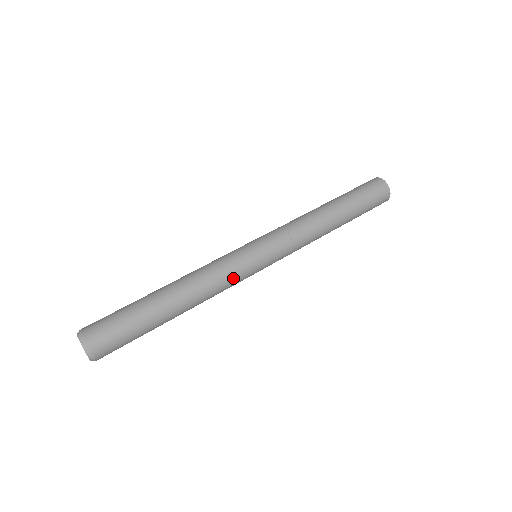
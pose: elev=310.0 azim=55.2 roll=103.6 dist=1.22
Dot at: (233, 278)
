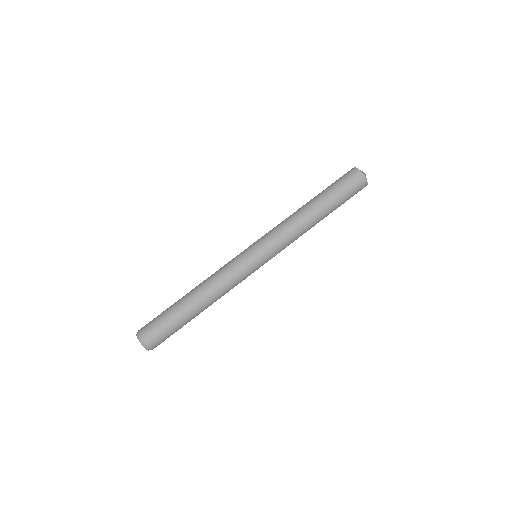
Dot at: (237, 276)
